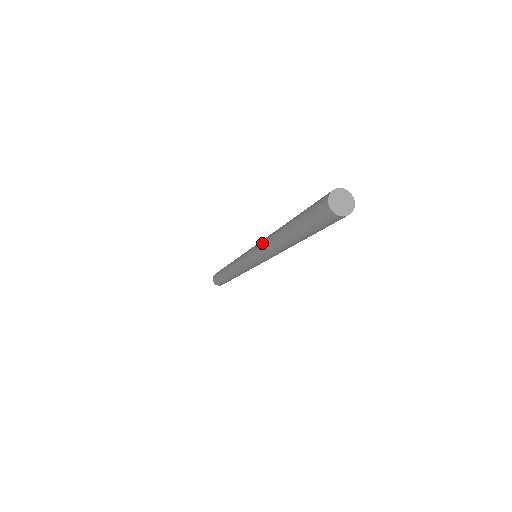
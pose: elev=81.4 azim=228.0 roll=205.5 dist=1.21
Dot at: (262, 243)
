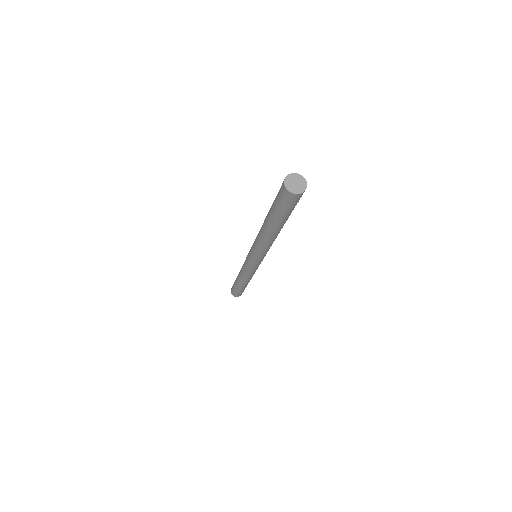
Dot at: (255, 243)
